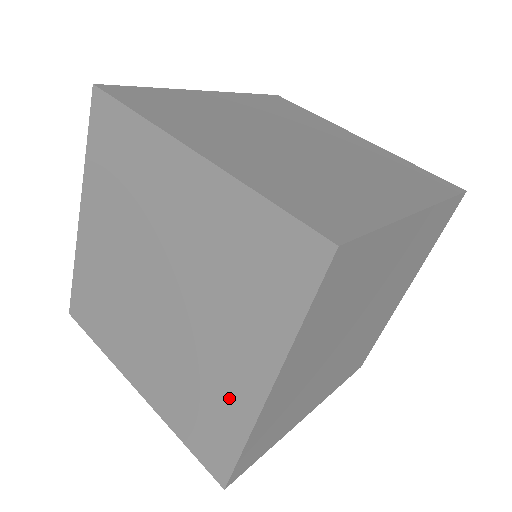
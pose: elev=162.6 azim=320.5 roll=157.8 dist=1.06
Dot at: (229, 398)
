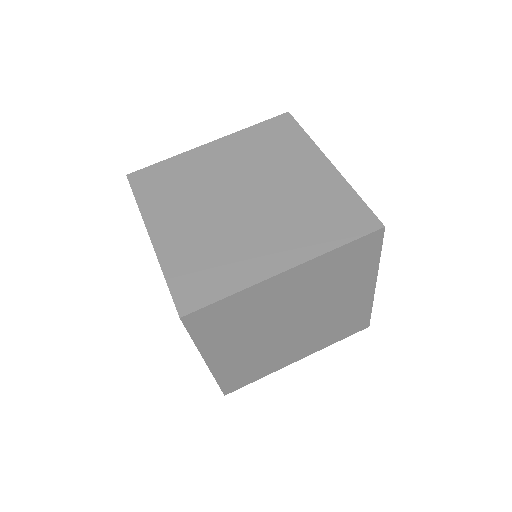
Dot at: occluded
